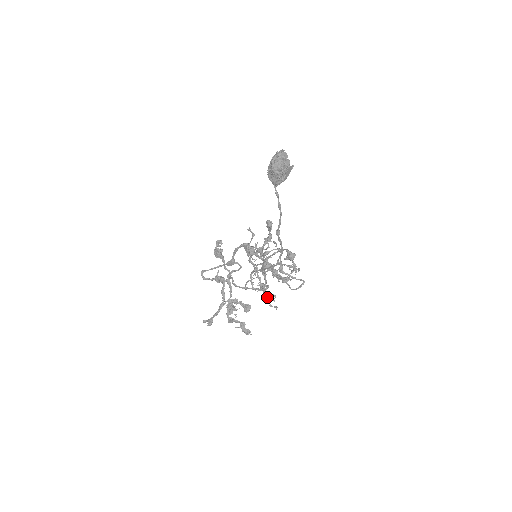
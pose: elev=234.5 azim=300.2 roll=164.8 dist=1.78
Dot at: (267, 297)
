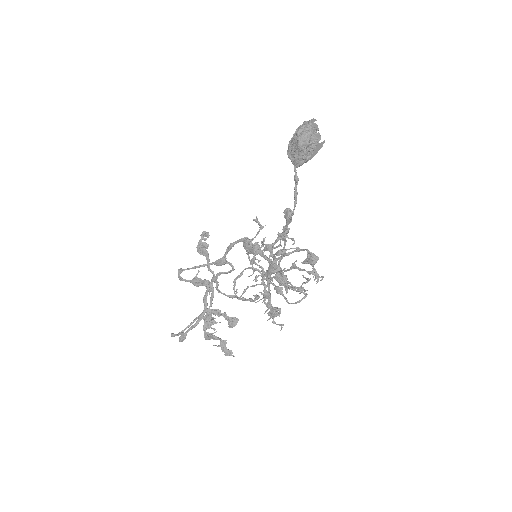
Dot at: (270, 311)
